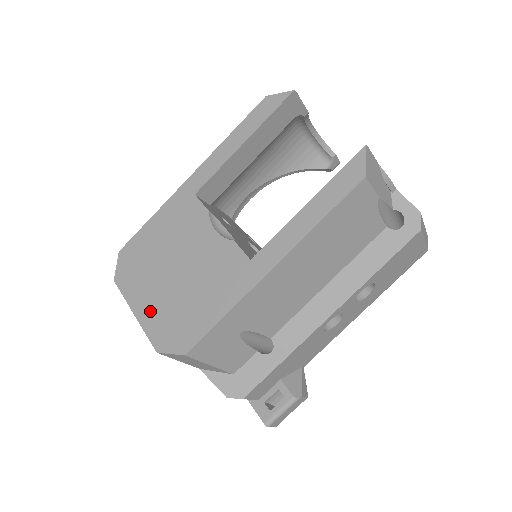
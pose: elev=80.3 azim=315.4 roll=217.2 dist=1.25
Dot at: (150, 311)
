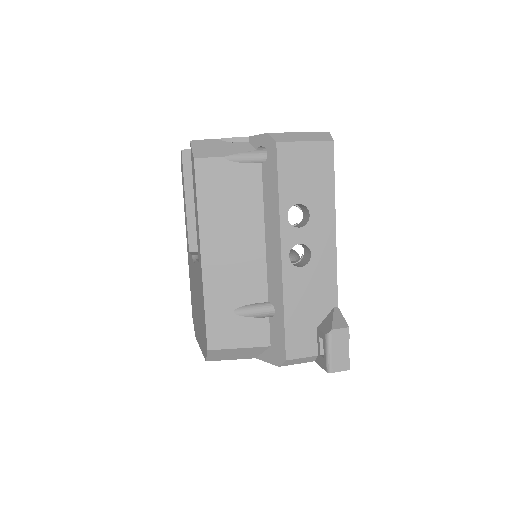
Dot at: (200, 339)
